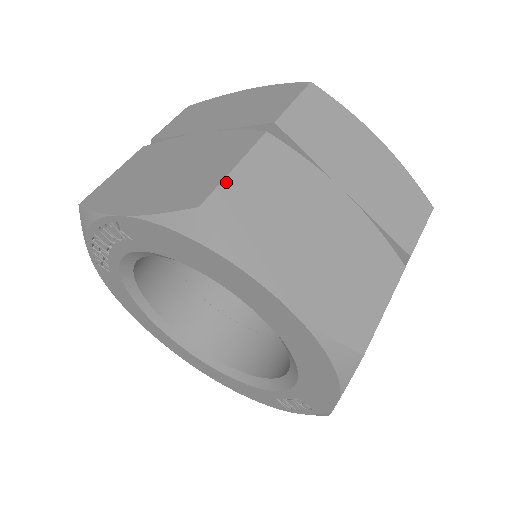
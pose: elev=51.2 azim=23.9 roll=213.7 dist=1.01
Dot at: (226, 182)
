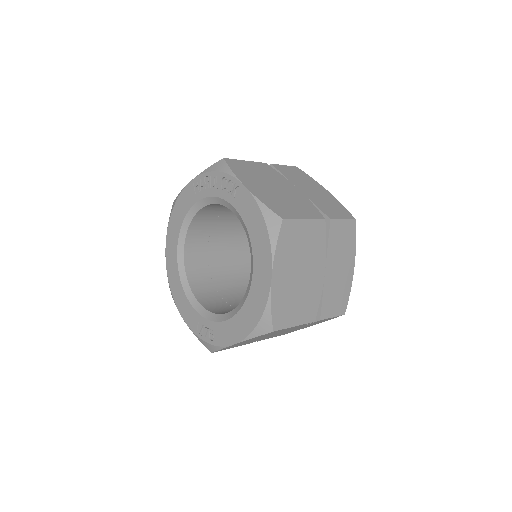
Dot at: (298, 221)
